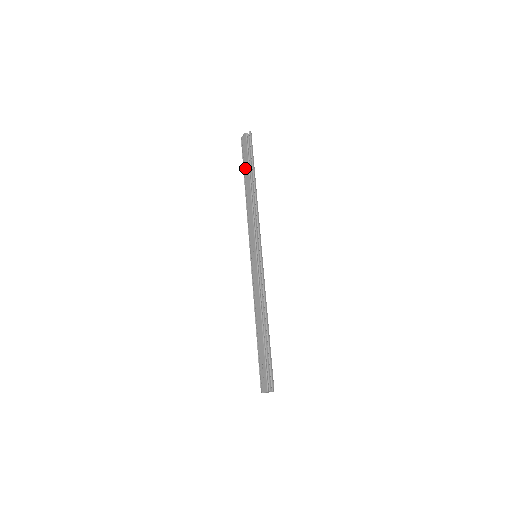
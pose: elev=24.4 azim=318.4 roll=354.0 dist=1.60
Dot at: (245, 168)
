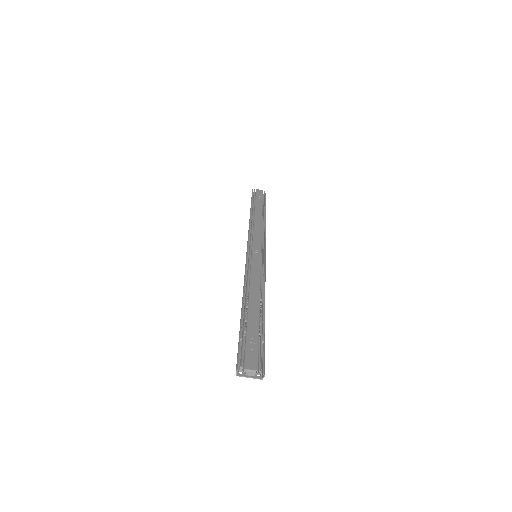
Dot at: (257, 203)
